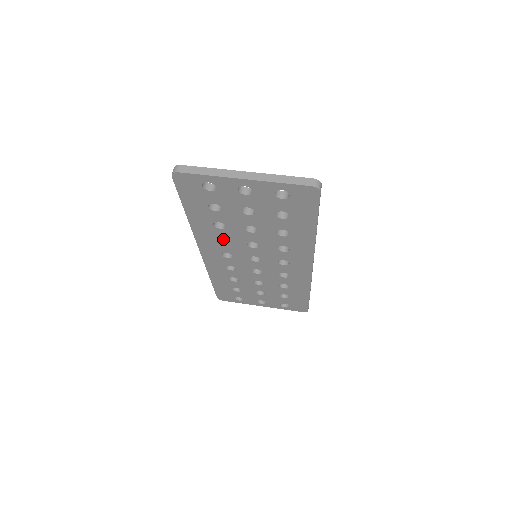
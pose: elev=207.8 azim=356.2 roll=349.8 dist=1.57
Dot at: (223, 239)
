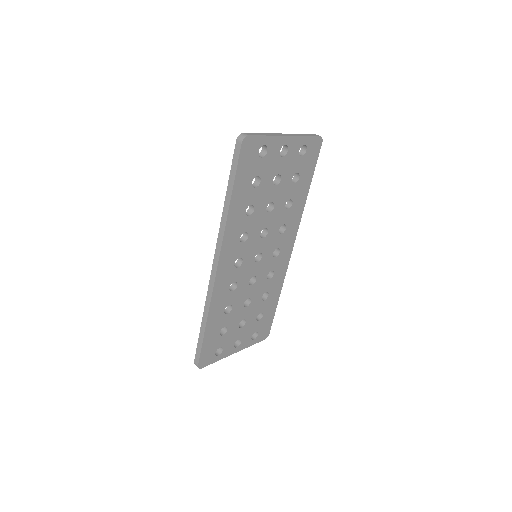
Dot at: occluded
